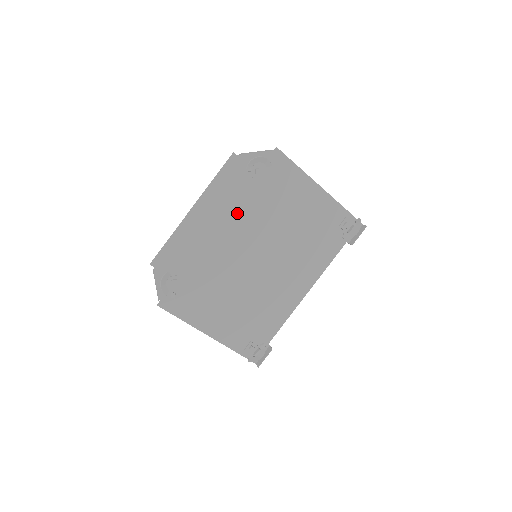
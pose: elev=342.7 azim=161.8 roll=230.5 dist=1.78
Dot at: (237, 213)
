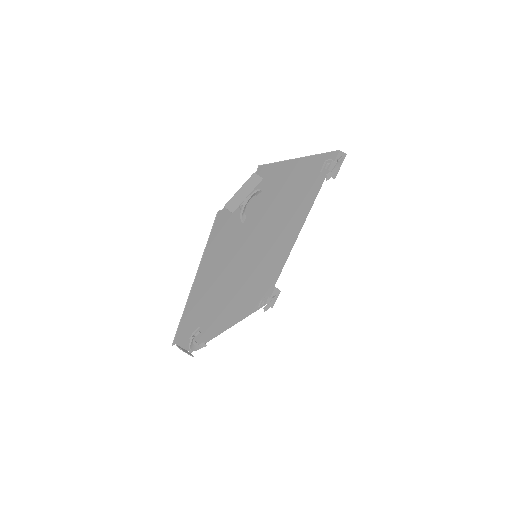
Dot at: (234, 248)
